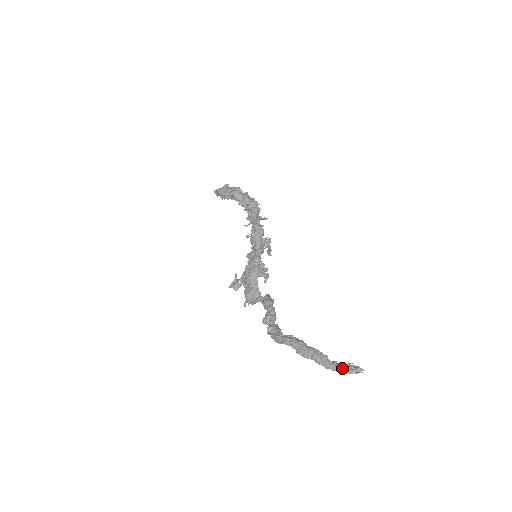
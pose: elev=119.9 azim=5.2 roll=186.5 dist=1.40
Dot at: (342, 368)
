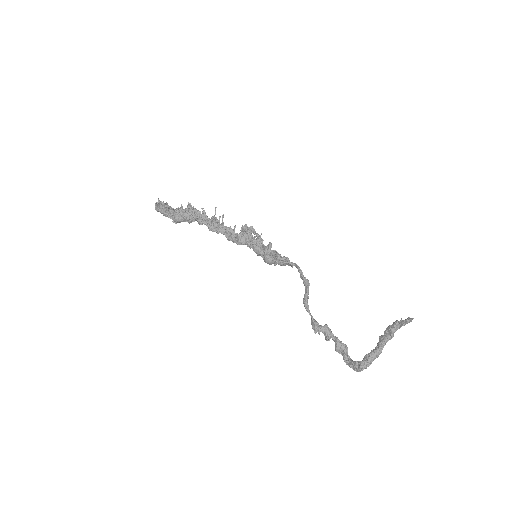
Dot at: (398, 327)
